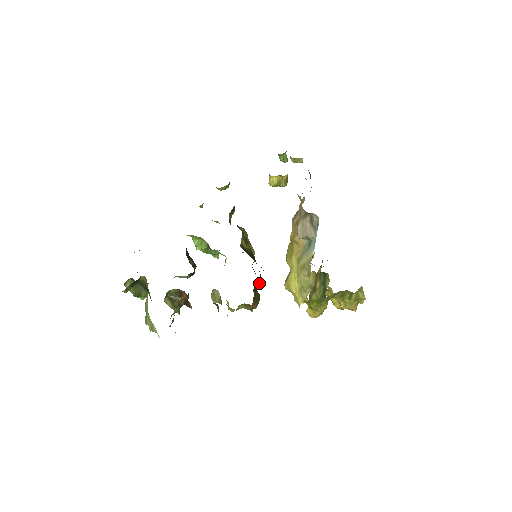
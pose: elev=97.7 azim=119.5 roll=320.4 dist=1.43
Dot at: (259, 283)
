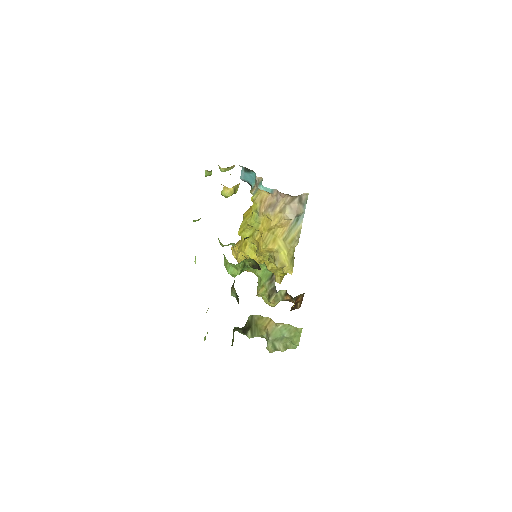
Dot at: occluded
